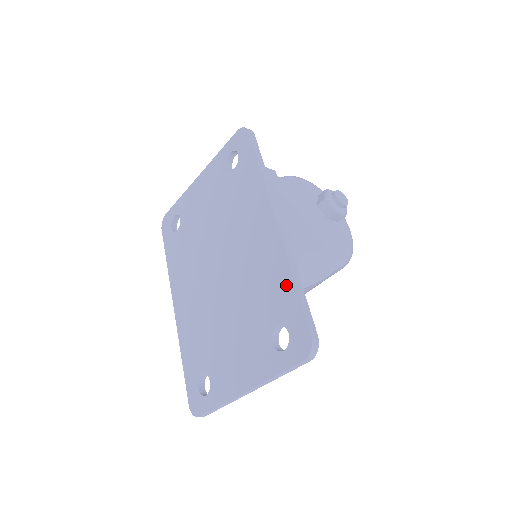
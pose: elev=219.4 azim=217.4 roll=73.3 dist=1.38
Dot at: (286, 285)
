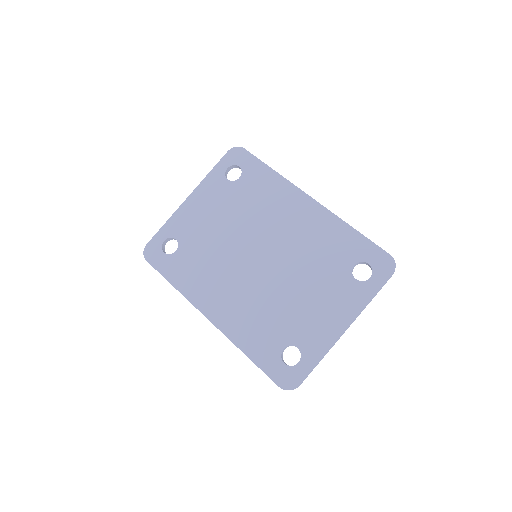
Dot at: (348, 234)
